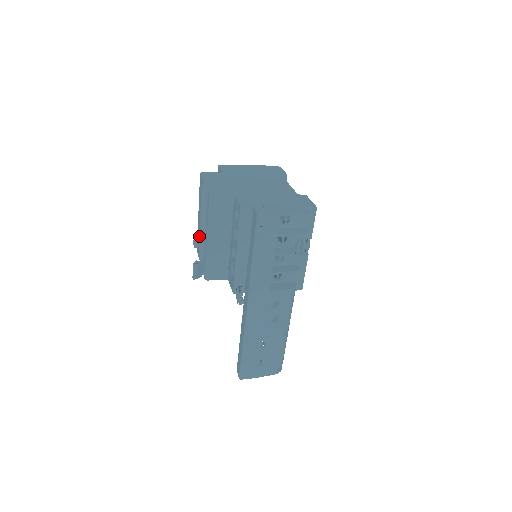
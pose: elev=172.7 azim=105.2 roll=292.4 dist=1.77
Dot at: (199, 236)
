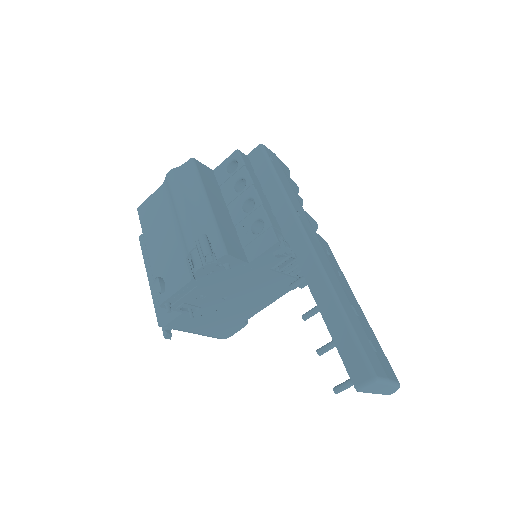
Dot at: (184, 221)
